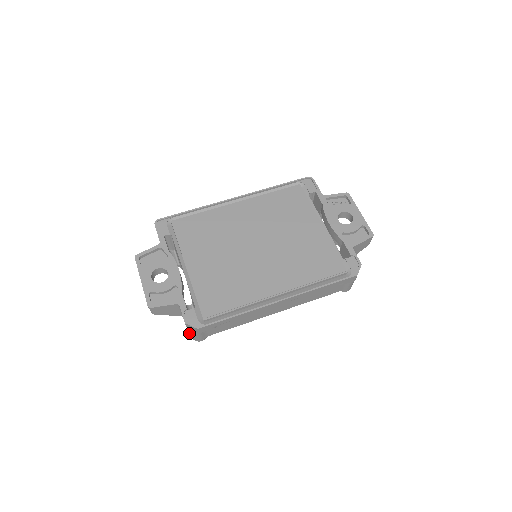
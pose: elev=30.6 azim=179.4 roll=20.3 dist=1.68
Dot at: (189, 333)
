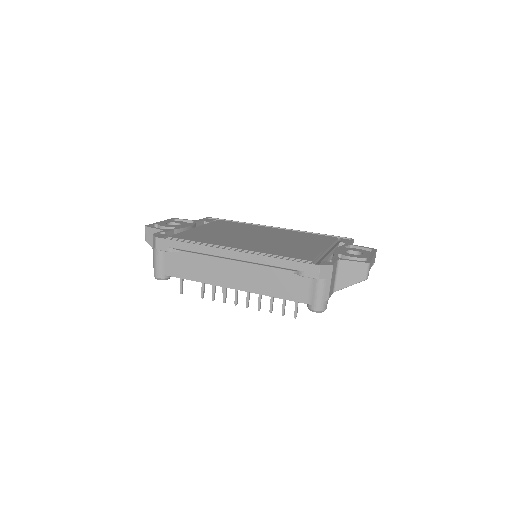
Dot at: (153, 259)
